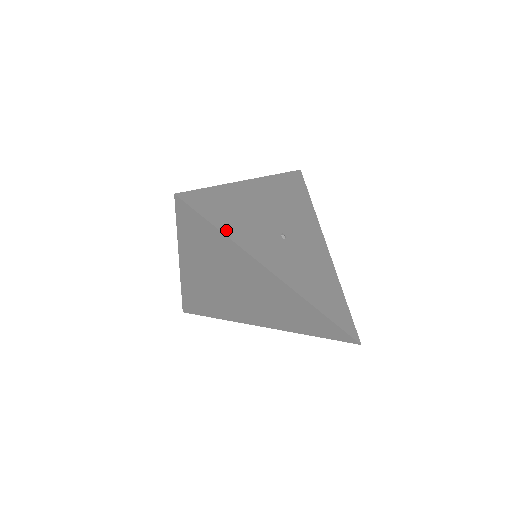
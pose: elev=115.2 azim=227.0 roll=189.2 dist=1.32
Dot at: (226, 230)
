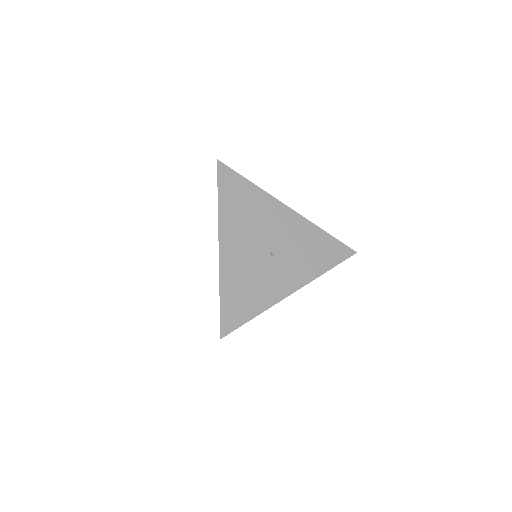
Dot at: (254, 312)
